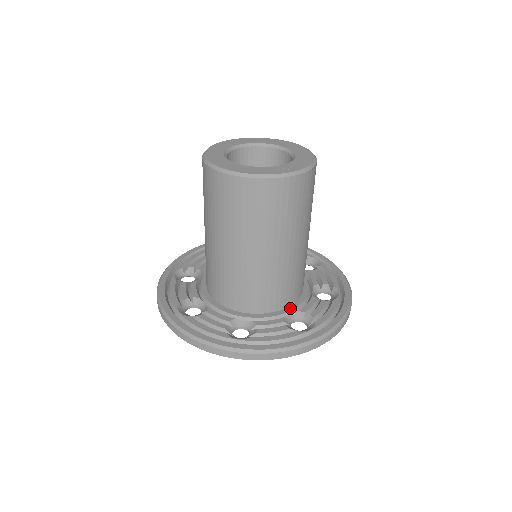
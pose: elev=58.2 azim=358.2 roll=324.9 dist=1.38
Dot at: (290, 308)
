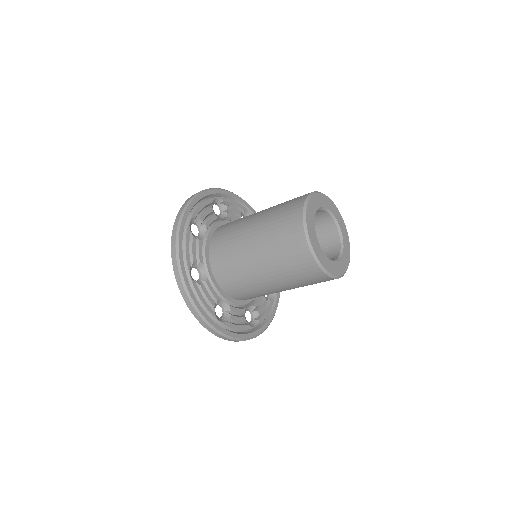
Dot at: occluded
